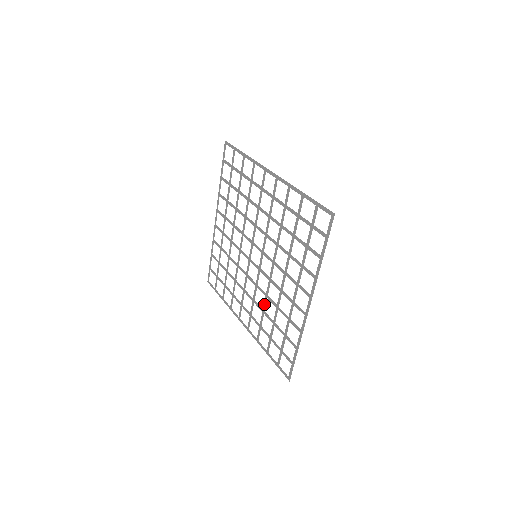
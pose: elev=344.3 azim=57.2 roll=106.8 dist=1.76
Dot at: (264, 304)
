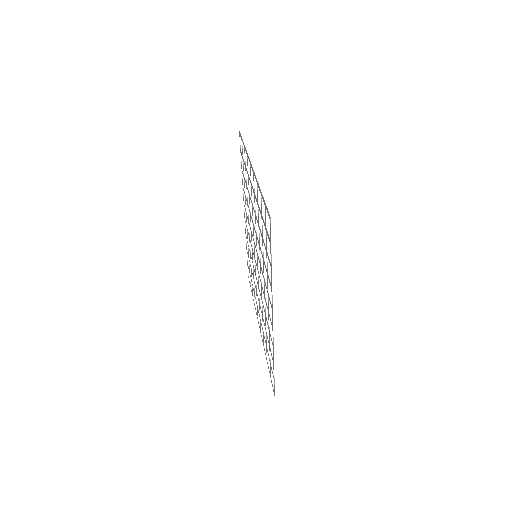
Dot at: (251, 258)
